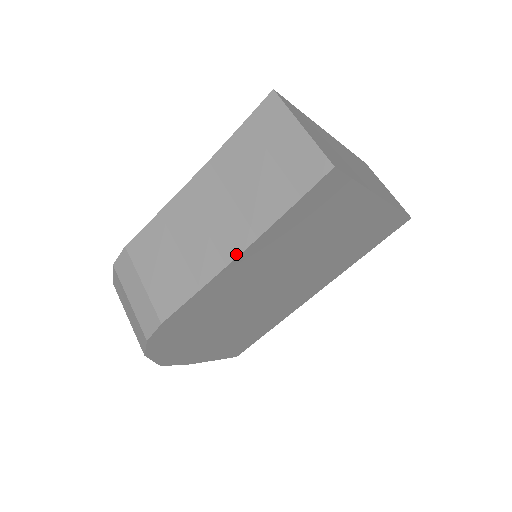
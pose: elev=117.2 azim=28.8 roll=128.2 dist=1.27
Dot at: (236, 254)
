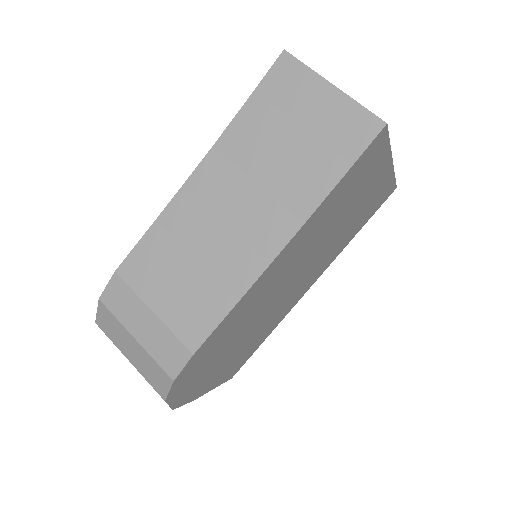
Dot at: (279, 248)
